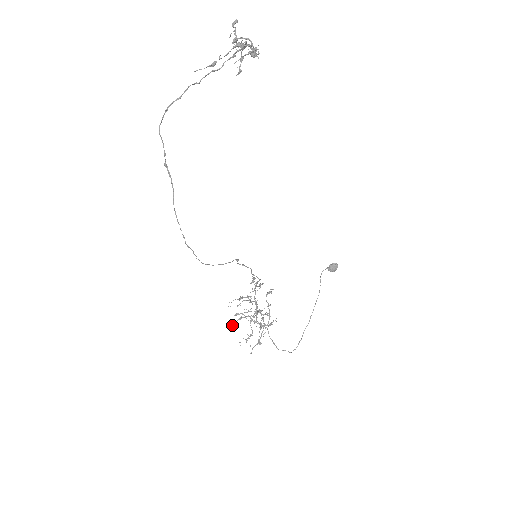
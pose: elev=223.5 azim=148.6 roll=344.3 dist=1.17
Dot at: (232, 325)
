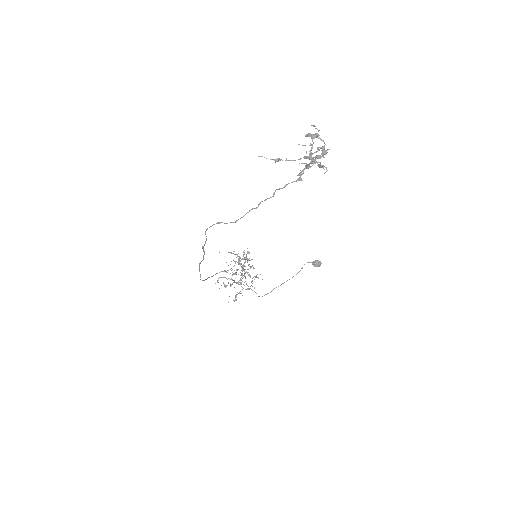
Dot at: (218, 280)
